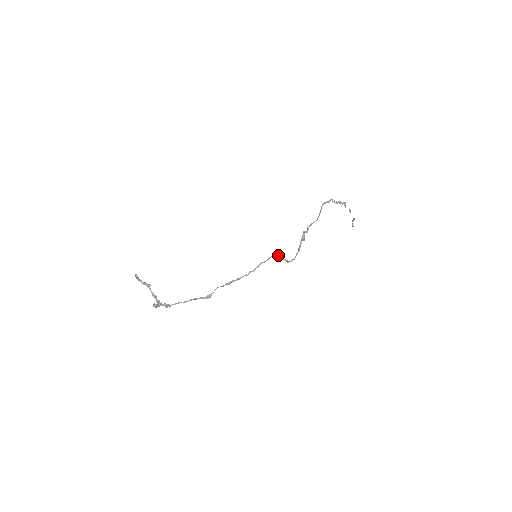
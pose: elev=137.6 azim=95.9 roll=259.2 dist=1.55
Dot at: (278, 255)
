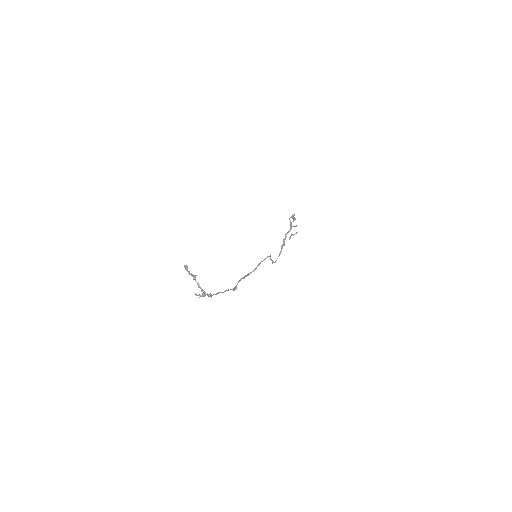
Dot at: (270, 256)
